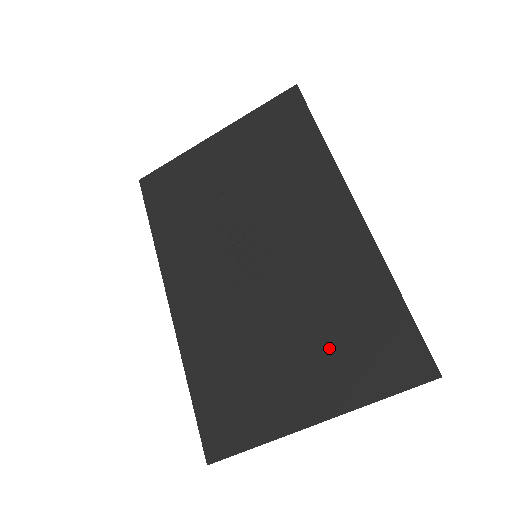
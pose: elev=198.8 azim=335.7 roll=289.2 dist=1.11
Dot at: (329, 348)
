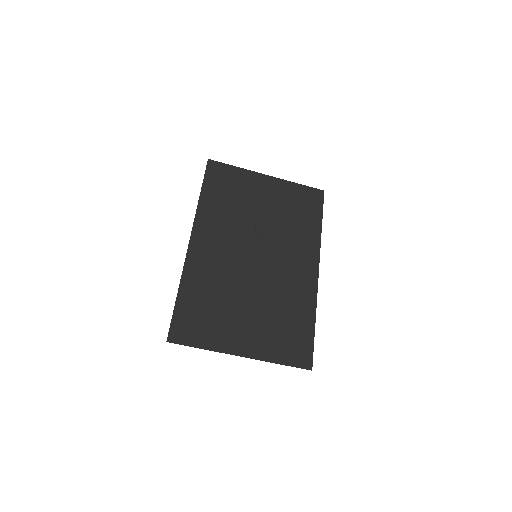
Dot at: (269, 326)
